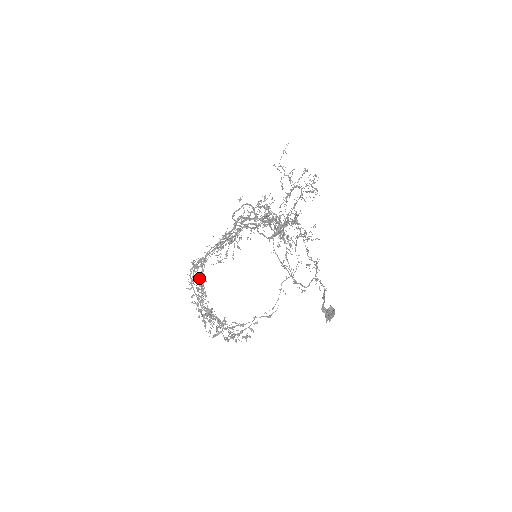
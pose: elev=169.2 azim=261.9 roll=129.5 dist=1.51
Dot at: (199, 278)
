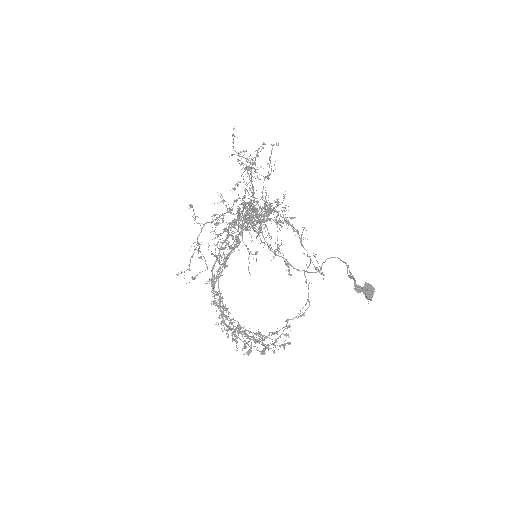
Dot at: occluded
